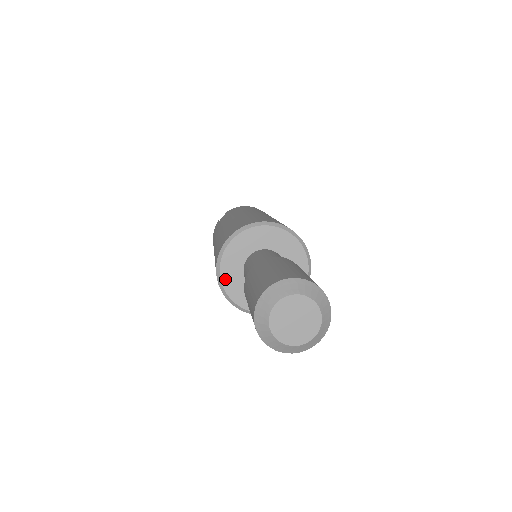
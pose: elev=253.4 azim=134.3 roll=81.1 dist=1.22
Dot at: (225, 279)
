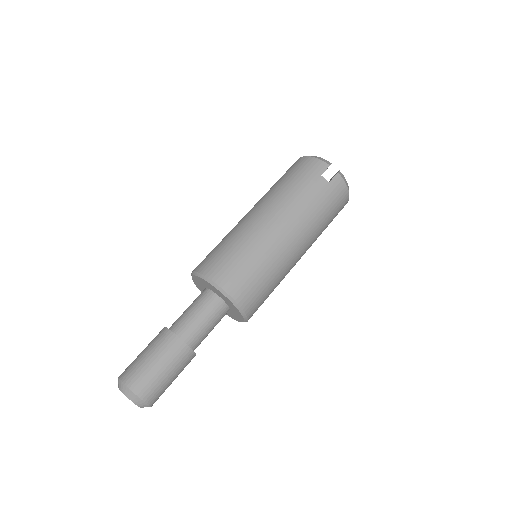
Dot at: (200, 279)
